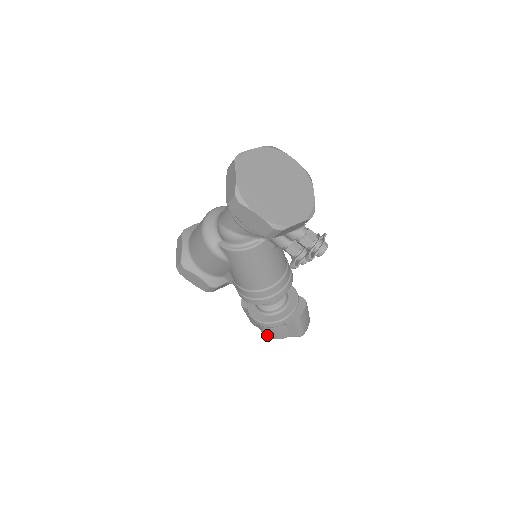
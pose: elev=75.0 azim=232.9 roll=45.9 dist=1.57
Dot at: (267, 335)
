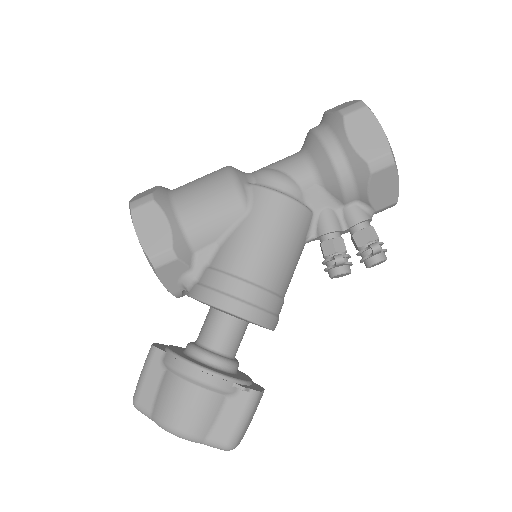
Dot at: (173, 417)
